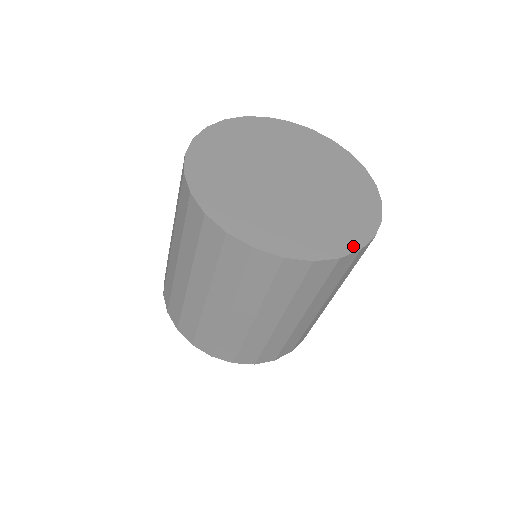
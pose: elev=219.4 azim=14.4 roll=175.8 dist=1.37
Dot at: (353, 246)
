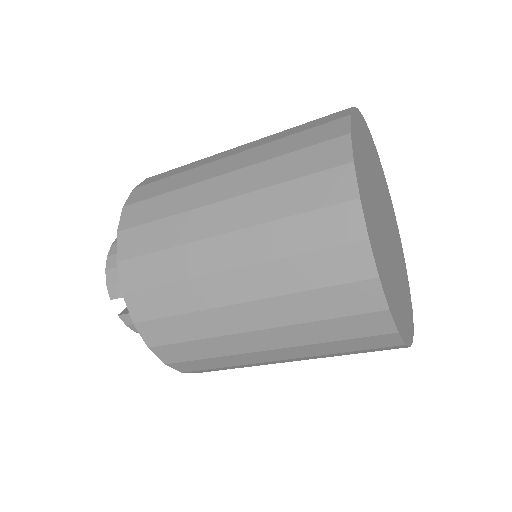
Dot at: (404, 335)
